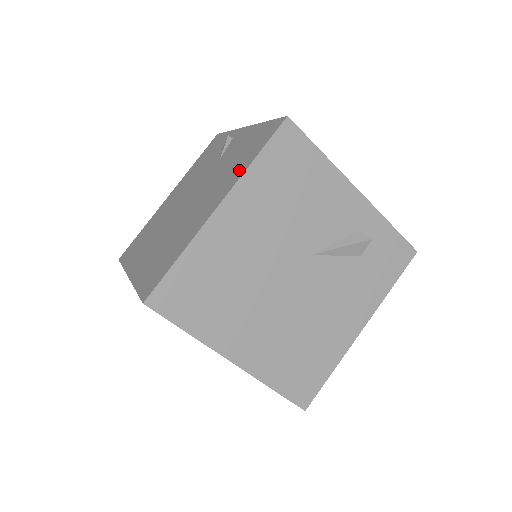
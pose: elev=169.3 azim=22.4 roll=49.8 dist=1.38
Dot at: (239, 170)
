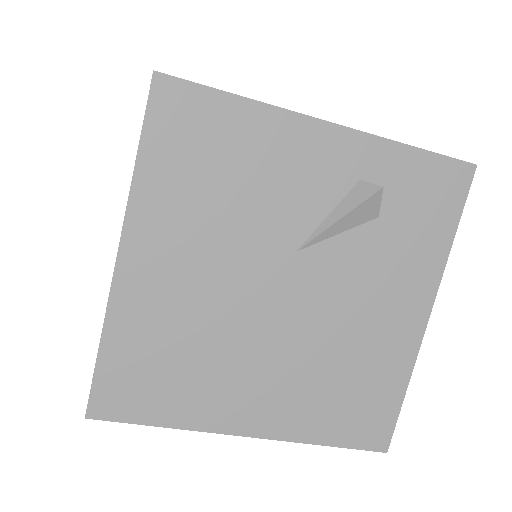
Dot at: occluded
